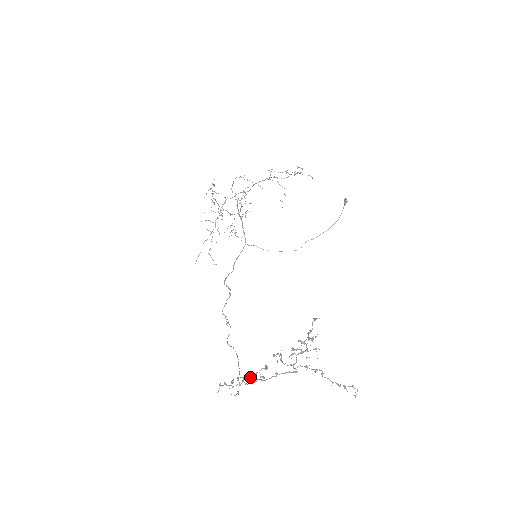
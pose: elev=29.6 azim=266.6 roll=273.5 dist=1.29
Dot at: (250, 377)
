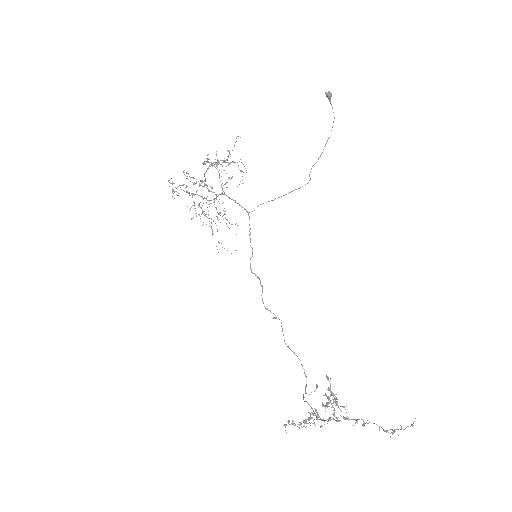
Dot at: (309, 405)
